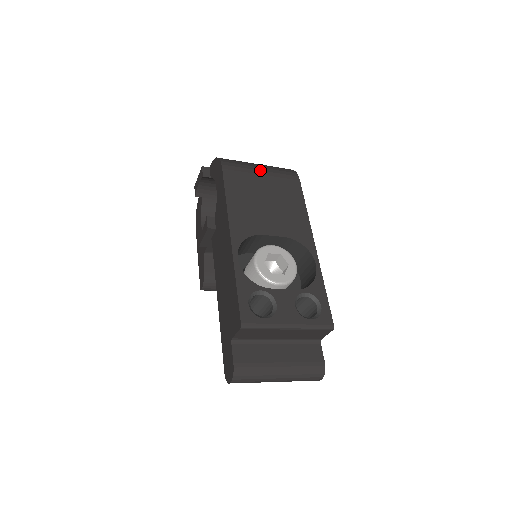
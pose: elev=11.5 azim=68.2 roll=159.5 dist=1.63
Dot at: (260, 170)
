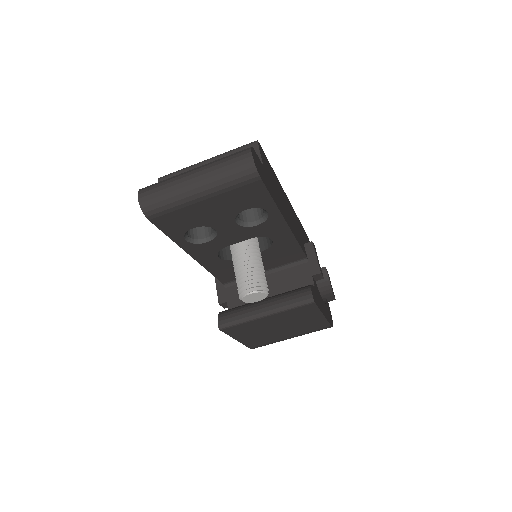
Dot at: occluded
